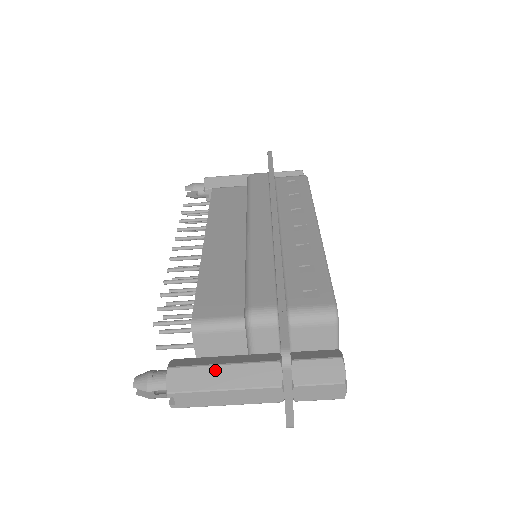
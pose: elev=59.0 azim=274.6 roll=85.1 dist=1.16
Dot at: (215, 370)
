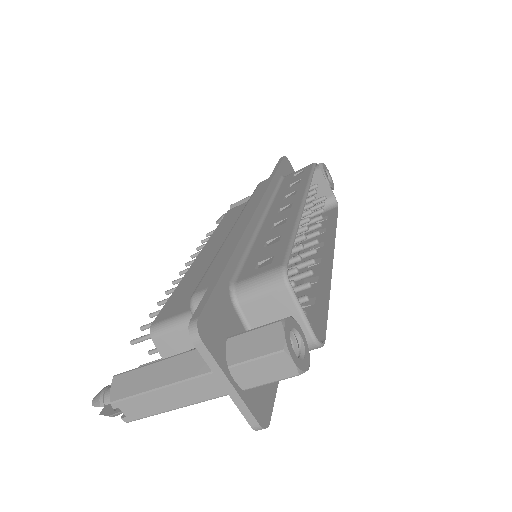
Dot at: (153, 368)
